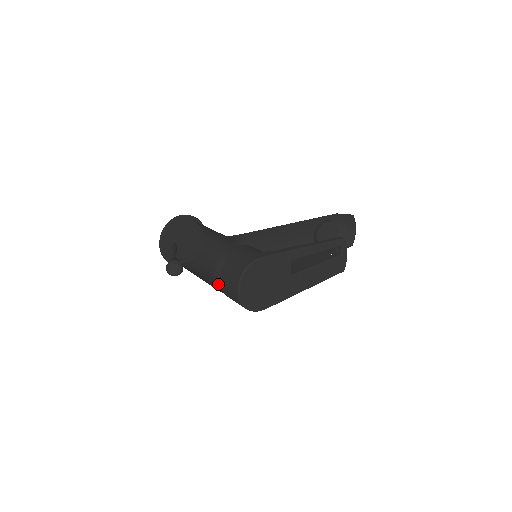
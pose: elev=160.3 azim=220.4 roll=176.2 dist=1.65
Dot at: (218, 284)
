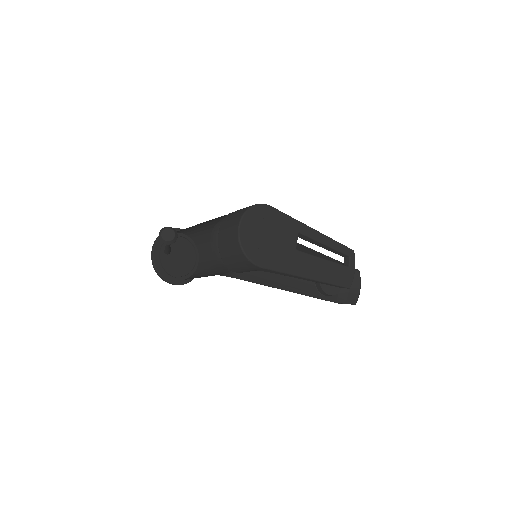
Dot at: (213, 244)
